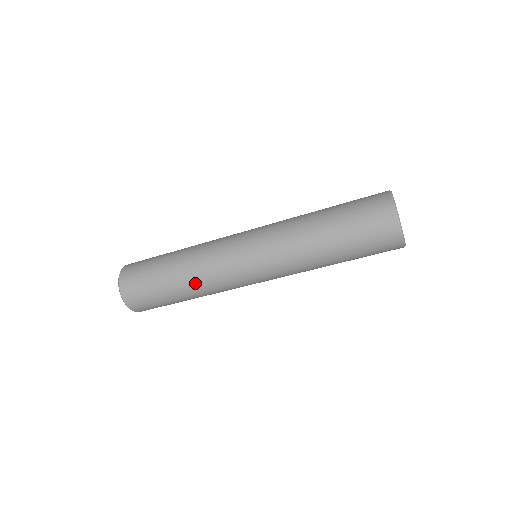
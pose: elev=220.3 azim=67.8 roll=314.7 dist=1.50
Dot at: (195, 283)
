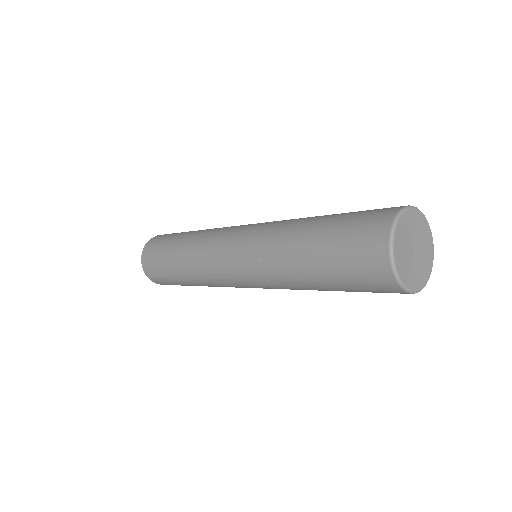
Dot at: (197, 280)
